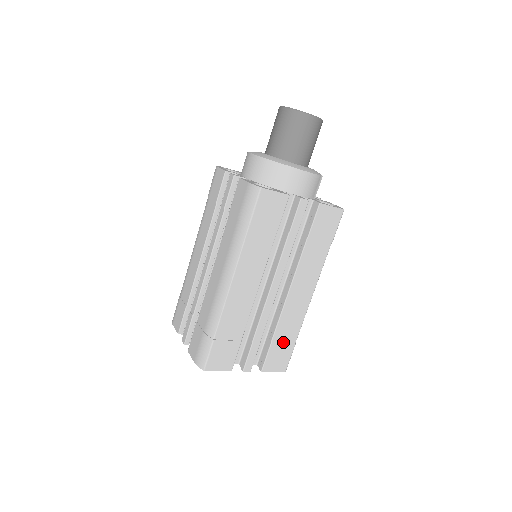
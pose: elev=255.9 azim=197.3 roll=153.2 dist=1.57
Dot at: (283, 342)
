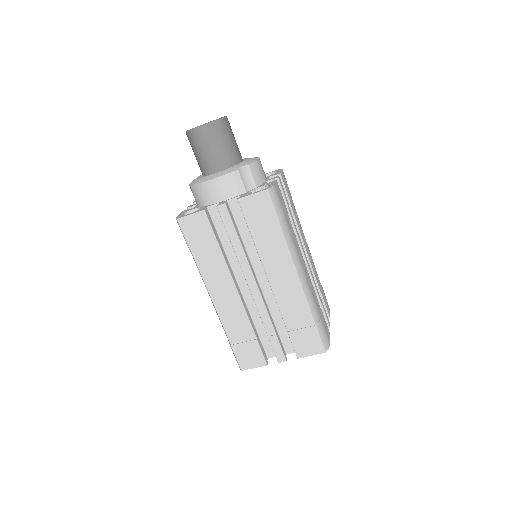
Dot at: (300, 327)
